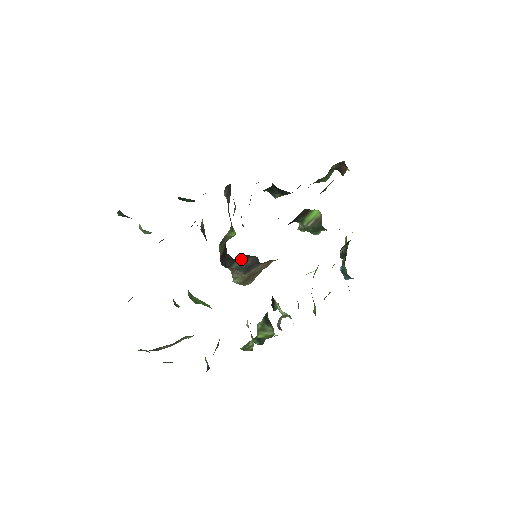
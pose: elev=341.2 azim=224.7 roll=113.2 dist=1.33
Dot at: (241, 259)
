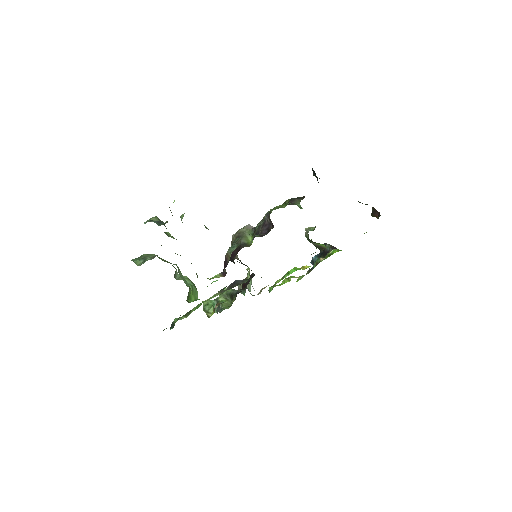
Dot at: (242, 263)
